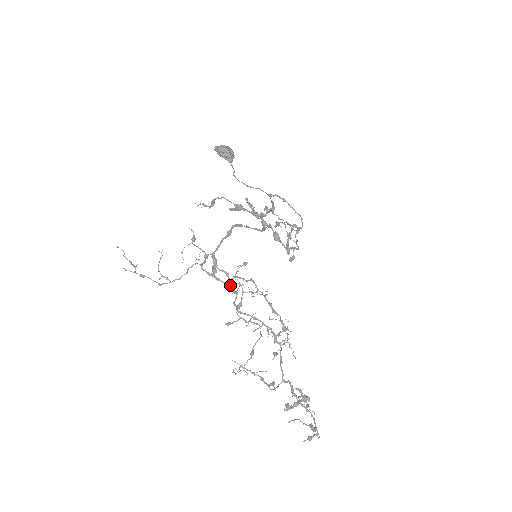
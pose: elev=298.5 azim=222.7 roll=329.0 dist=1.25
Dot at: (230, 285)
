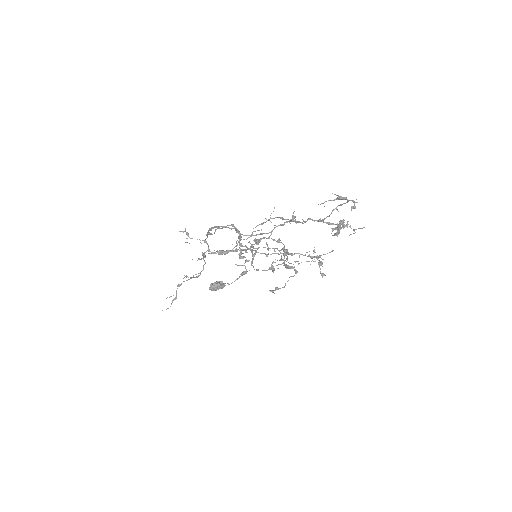
Dot at: (236, 246)
